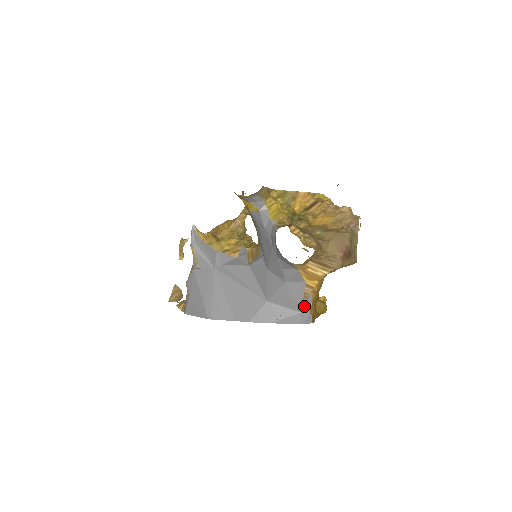
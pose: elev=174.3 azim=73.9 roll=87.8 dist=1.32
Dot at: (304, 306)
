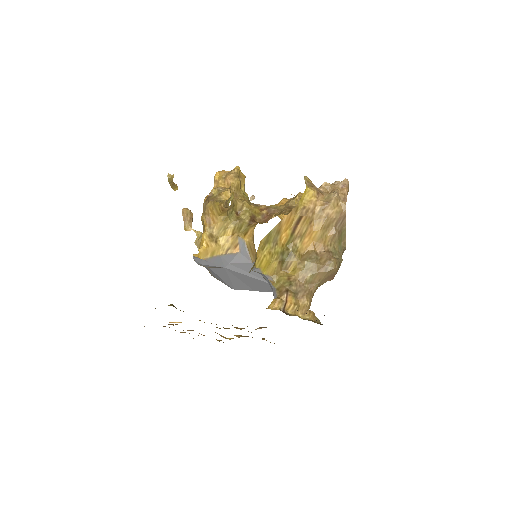
Dot at: occluded
